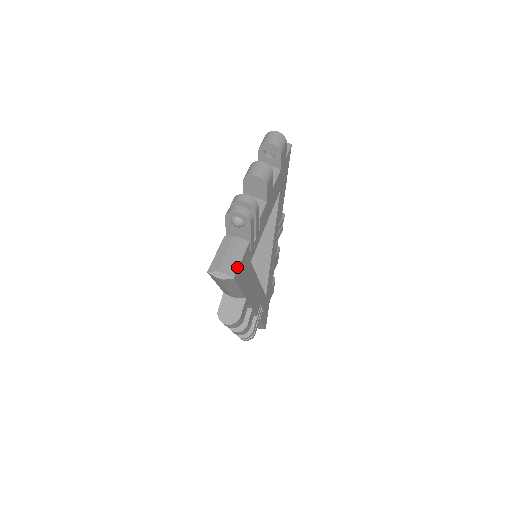
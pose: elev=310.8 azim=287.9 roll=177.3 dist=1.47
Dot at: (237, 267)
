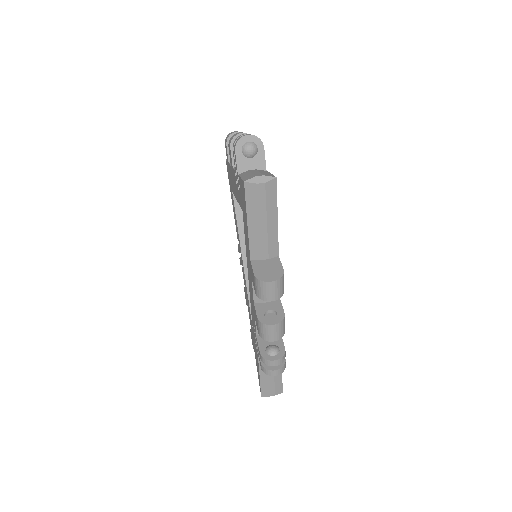
Dot at: (272, 175)
